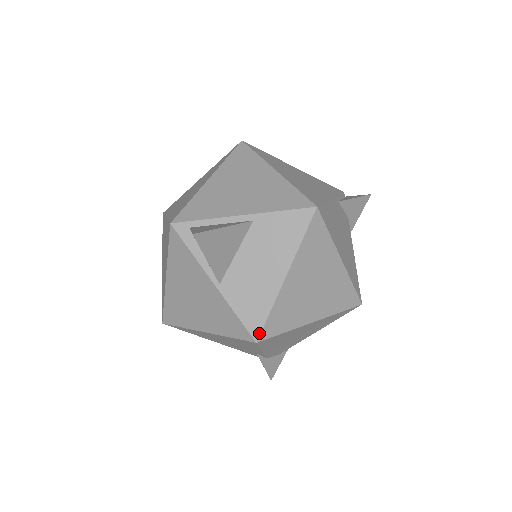
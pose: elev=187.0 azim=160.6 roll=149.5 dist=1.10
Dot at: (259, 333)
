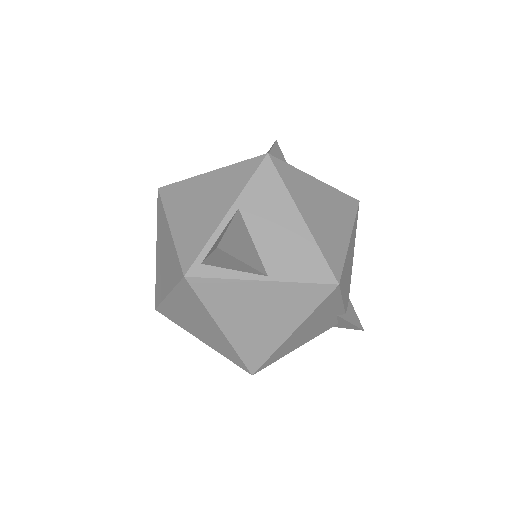
Dot at: (333, 276)
